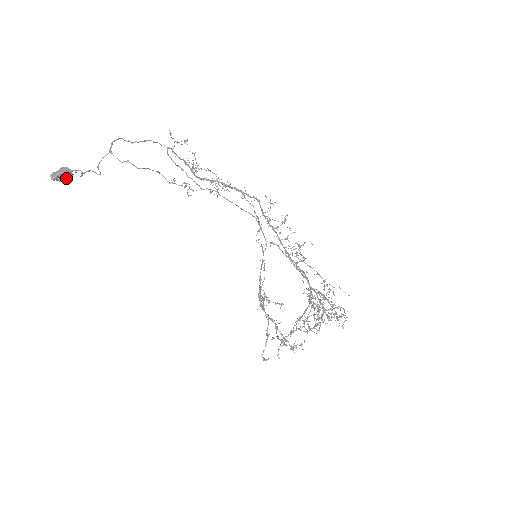
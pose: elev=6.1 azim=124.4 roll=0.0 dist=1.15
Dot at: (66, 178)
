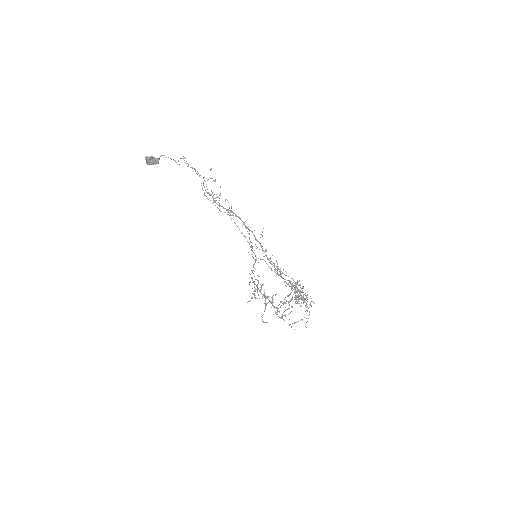
Dot at: occluded
